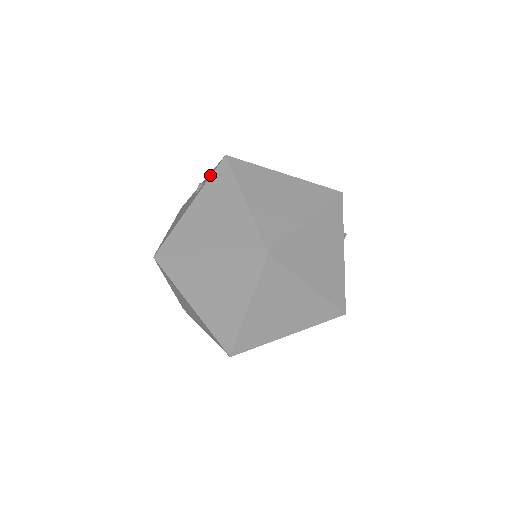
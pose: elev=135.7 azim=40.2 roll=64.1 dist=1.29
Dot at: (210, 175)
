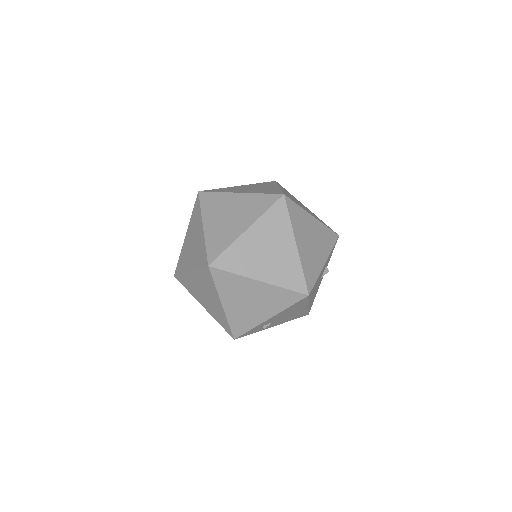
Dot at: occluded
